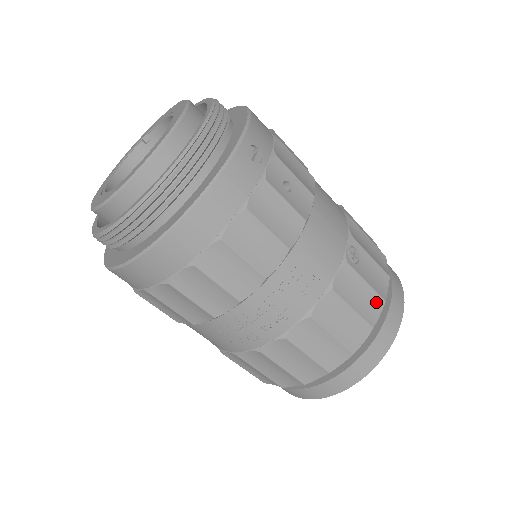
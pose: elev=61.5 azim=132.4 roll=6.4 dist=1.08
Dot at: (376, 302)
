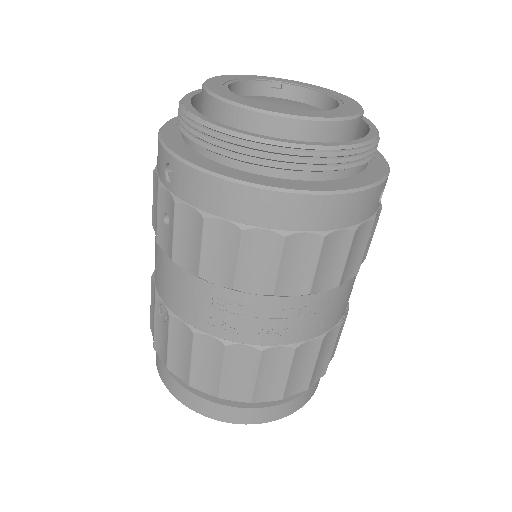
Dot at: (323, 370)
